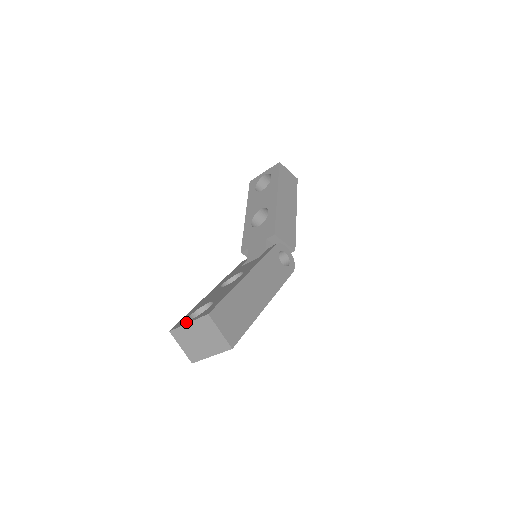
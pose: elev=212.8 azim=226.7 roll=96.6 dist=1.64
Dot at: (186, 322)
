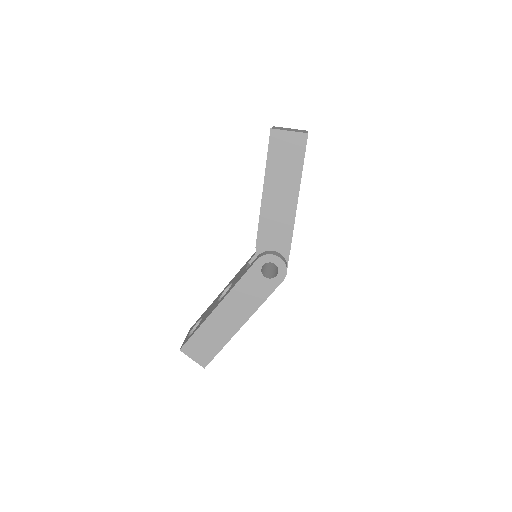
Dot at: (187, 335)
